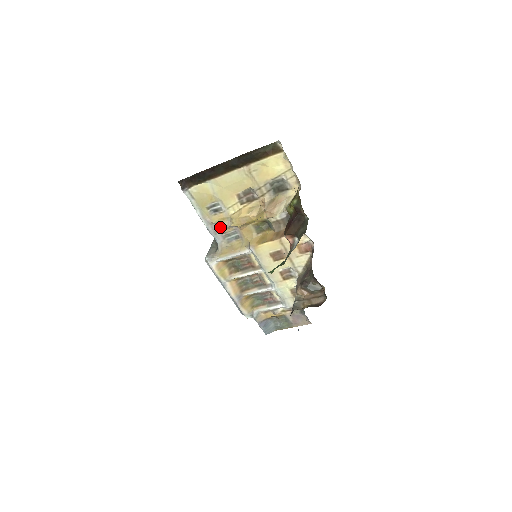
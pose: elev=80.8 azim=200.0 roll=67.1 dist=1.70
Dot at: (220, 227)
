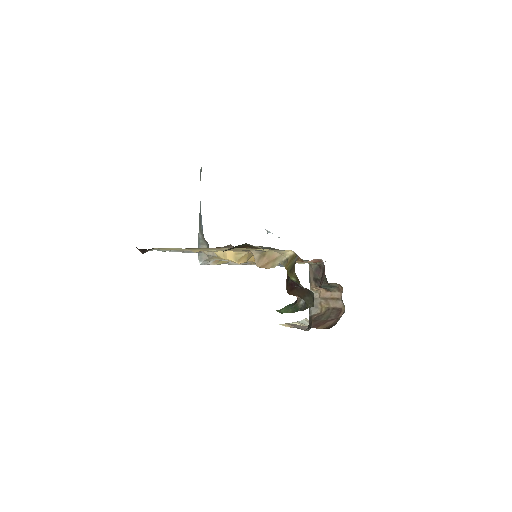
Dot at: occluded
